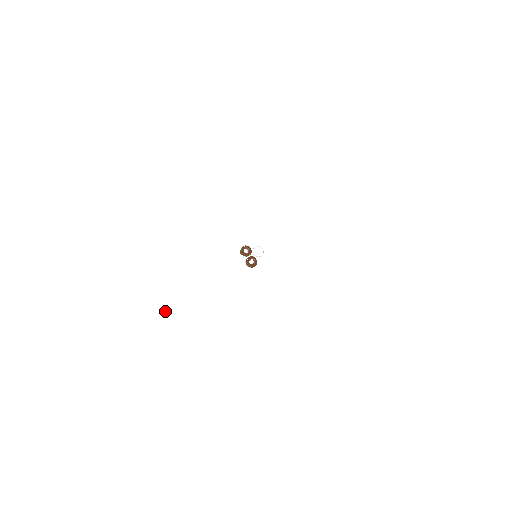
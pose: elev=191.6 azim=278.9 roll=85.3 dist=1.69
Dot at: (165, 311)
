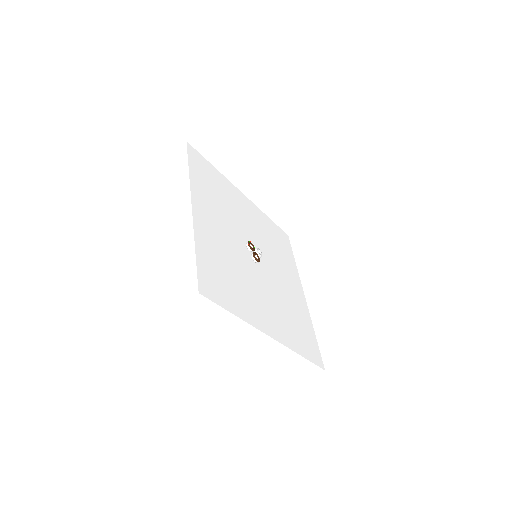
Dot at: (200, 257)
